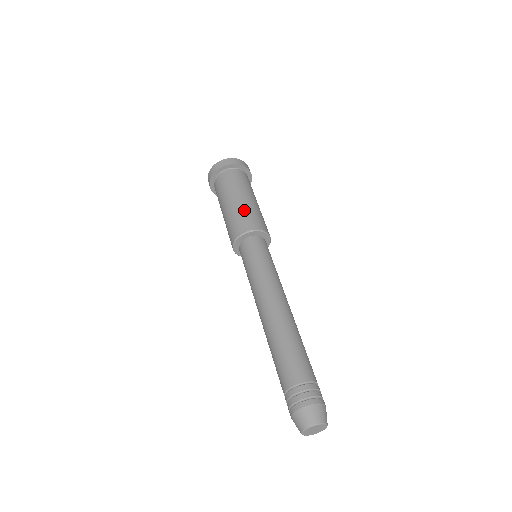
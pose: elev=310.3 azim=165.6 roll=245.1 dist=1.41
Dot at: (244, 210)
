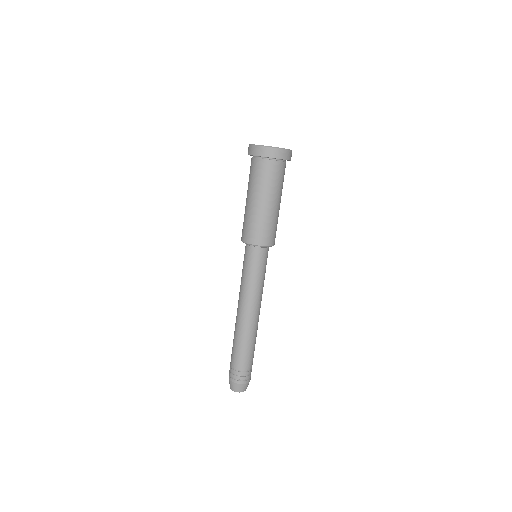
Dot at: (260, 220)
